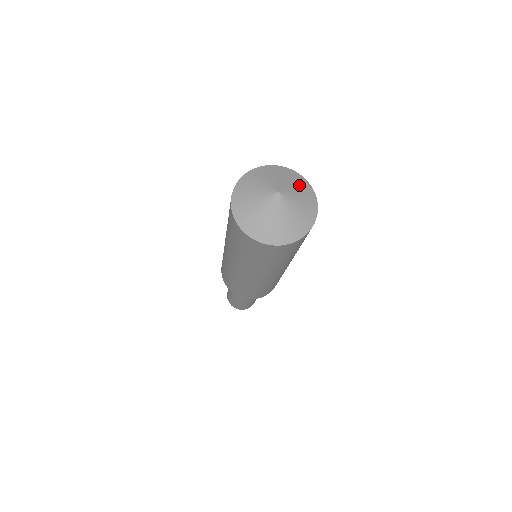
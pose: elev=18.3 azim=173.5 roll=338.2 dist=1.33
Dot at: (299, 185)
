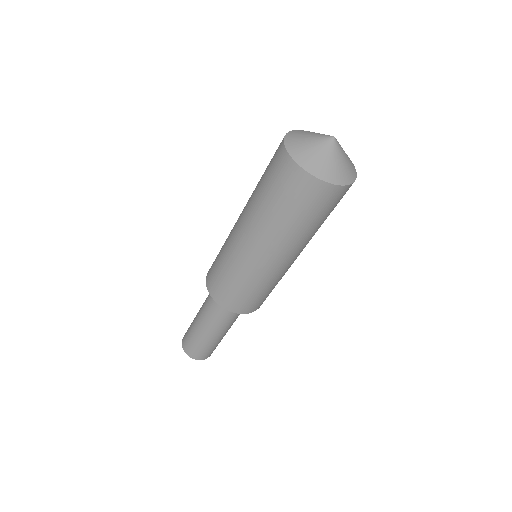
Dot at: occluded
